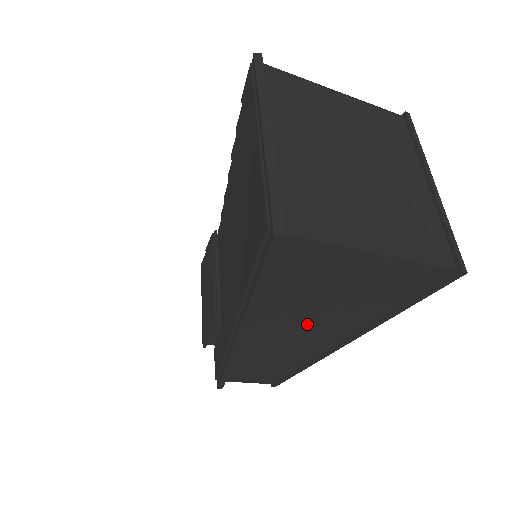
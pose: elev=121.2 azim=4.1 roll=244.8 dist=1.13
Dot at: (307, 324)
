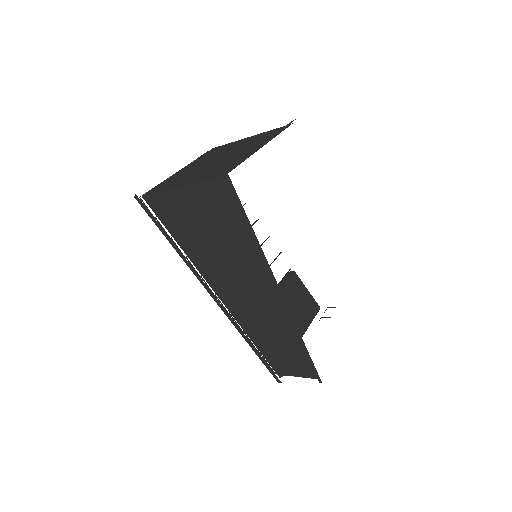
Dot at: (232, 269)
